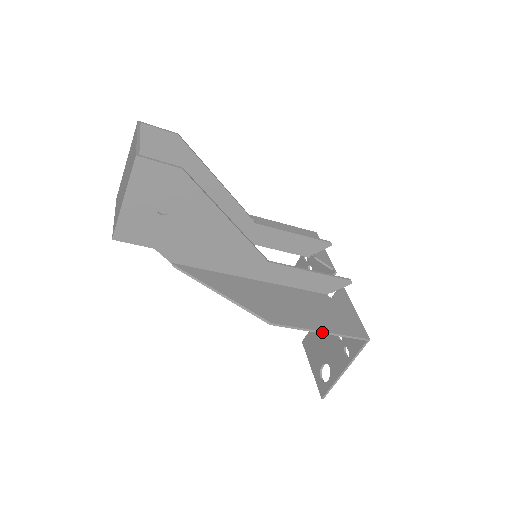
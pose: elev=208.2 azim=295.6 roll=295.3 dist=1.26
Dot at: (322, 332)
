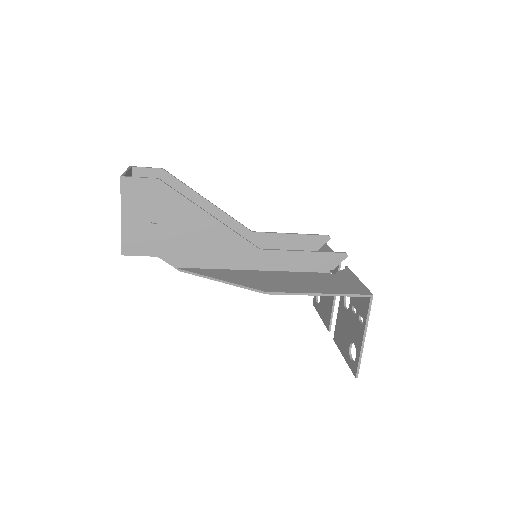
Dot at: (320, 294)
